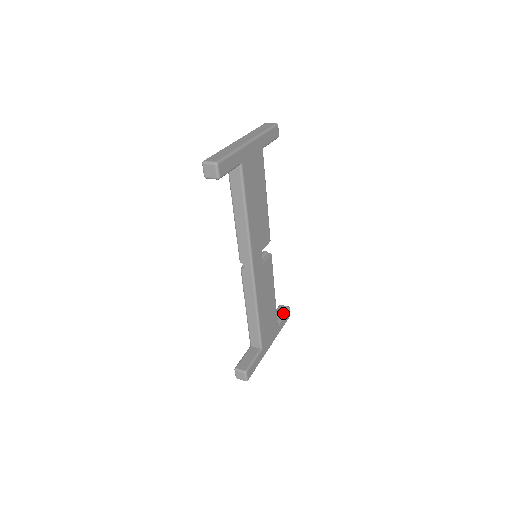
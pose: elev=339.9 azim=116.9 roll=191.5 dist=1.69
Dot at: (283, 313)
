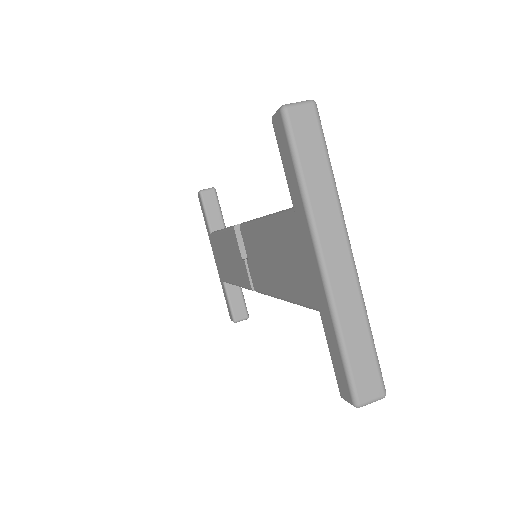
Dot at: (217, 206)
